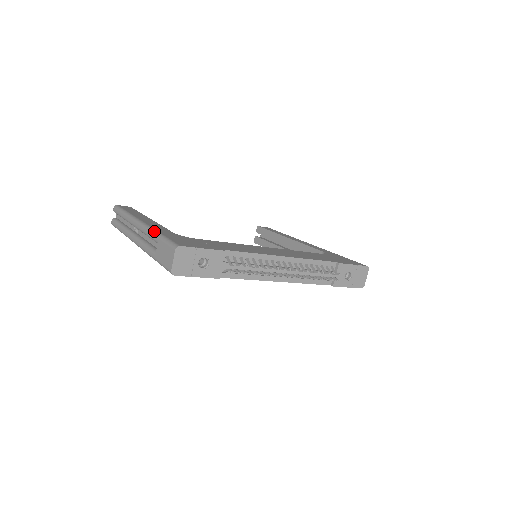
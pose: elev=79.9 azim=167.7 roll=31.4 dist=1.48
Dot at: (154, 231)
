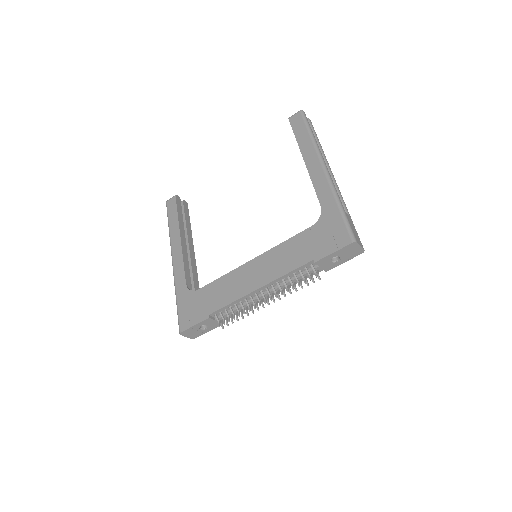
Dot at: (175, 290)
